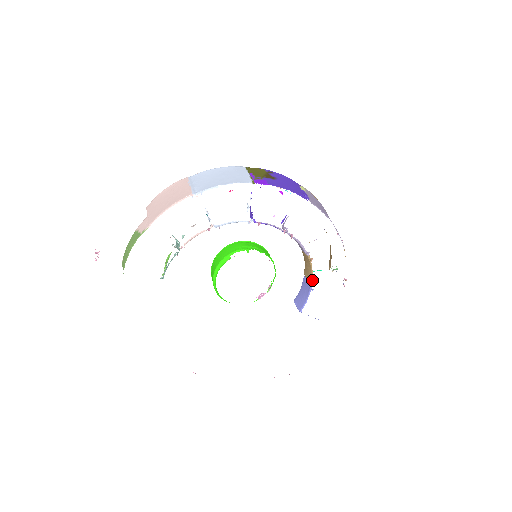
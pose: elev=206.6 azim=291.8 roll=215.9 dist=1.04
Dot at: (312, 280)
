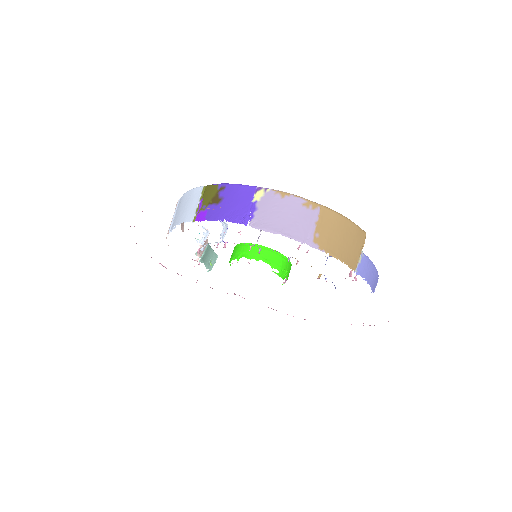
Dot at: occluded
